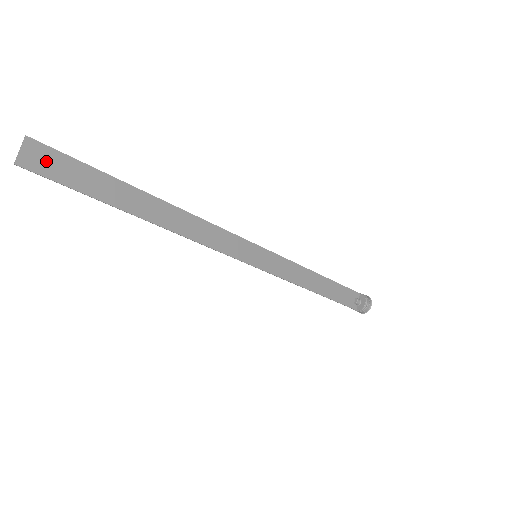
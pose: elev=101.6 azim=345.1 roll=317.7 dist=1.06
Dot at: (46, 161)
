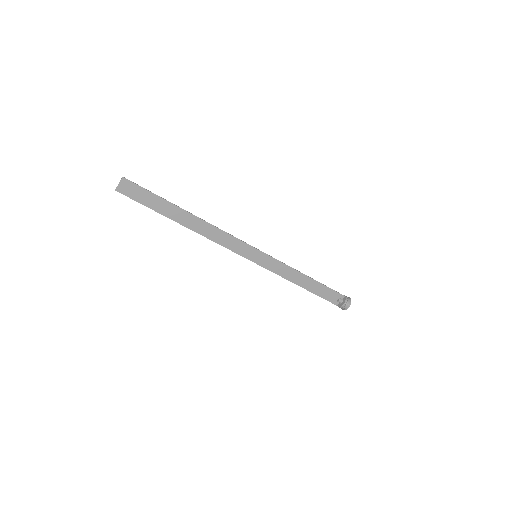
Dot at: (131, 190)
